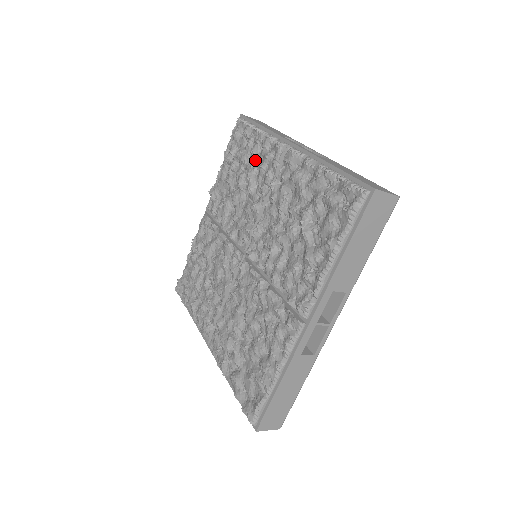
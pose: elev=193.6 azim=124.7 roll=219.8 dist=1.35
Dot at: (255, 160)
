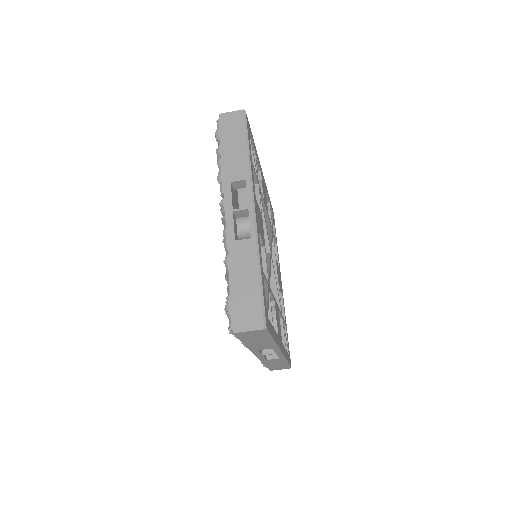
Dot at: occluded
